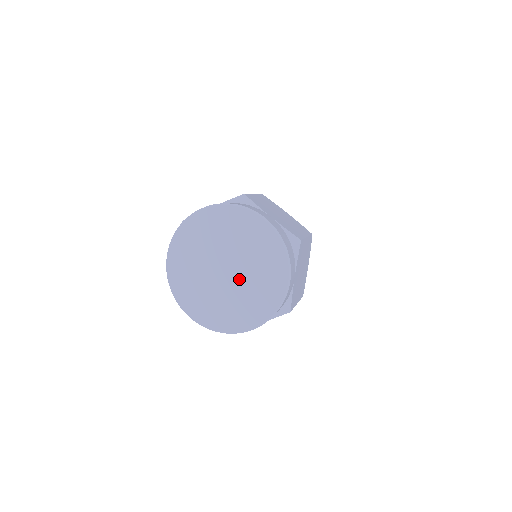
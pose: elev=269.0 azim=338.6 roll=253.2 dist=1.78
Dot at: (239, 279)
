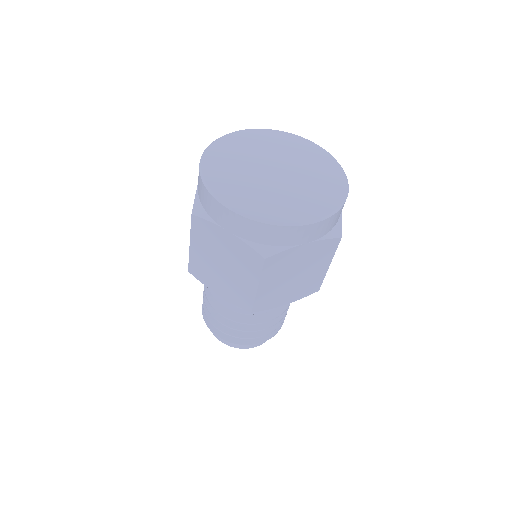
Dot at: (292, 178)
